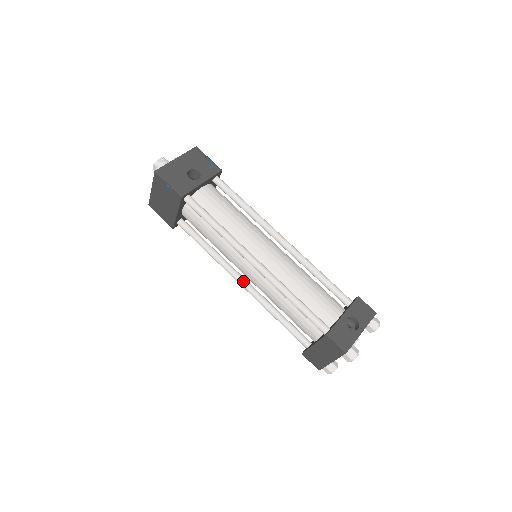
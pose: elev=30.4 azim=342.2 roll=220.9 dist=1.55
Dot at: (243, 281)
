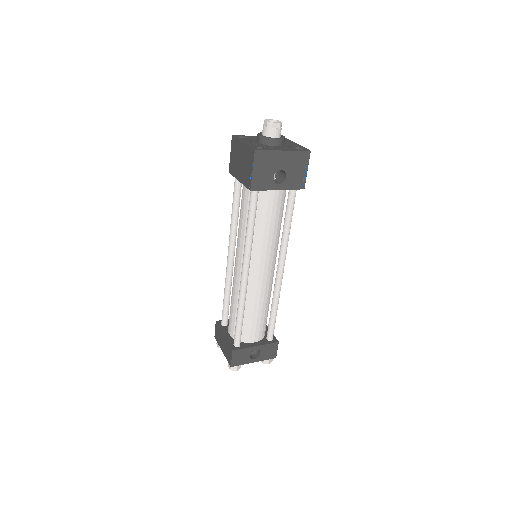
Dot at: (231, 257)
